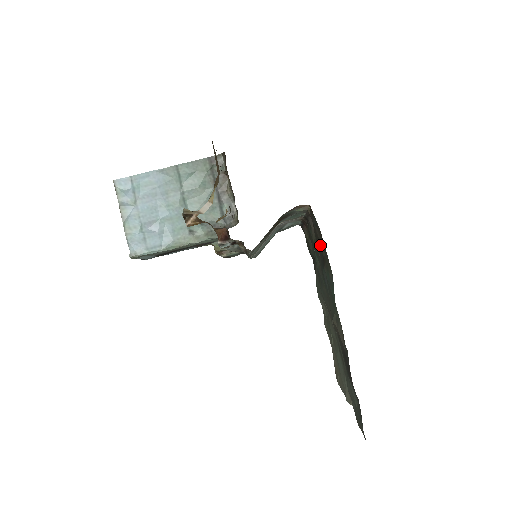
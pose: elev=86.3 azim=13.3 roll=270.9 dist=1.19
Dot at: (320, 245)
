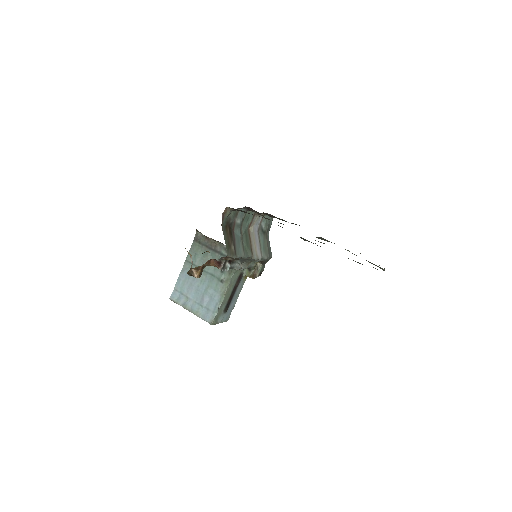
Dot at: occluded
